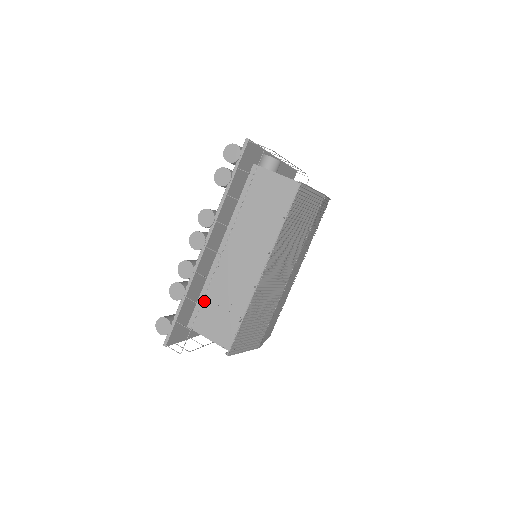
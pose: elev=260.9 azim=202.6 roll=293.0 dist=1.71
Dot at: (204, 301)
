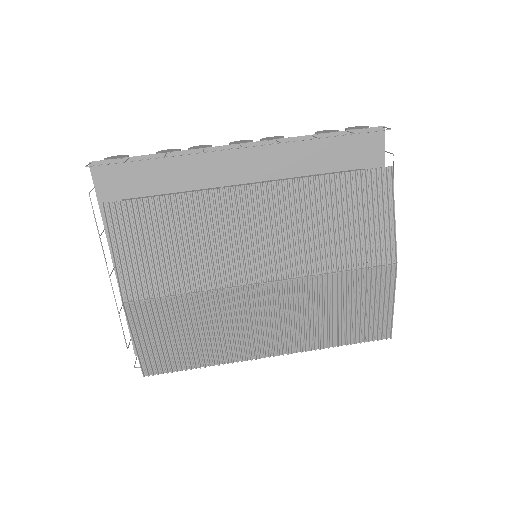
Dot at: occluded
